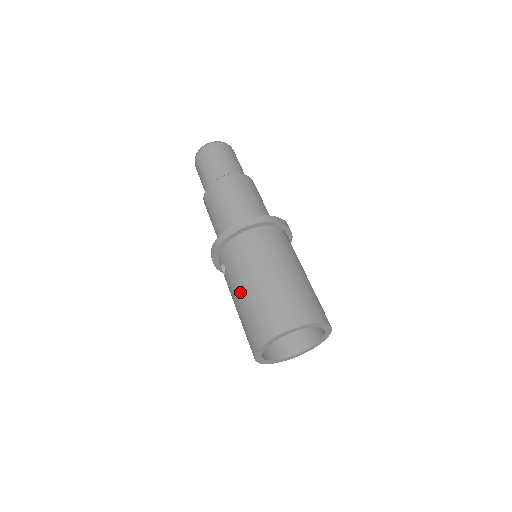
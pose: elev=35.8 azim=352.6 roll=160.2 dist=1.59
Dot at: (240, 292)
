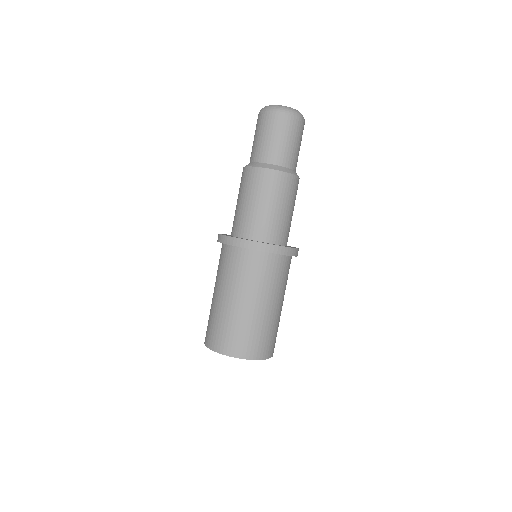
Dot at: occluded
